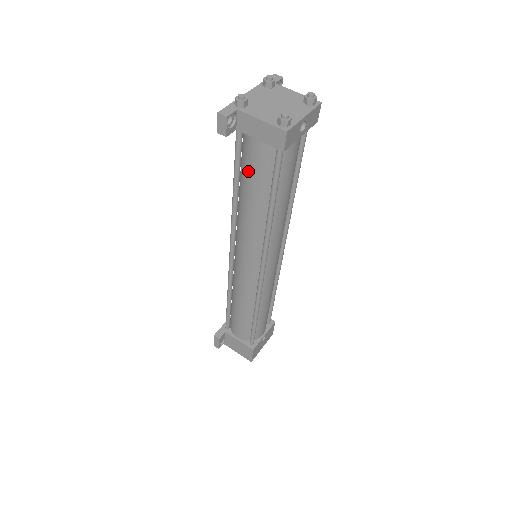
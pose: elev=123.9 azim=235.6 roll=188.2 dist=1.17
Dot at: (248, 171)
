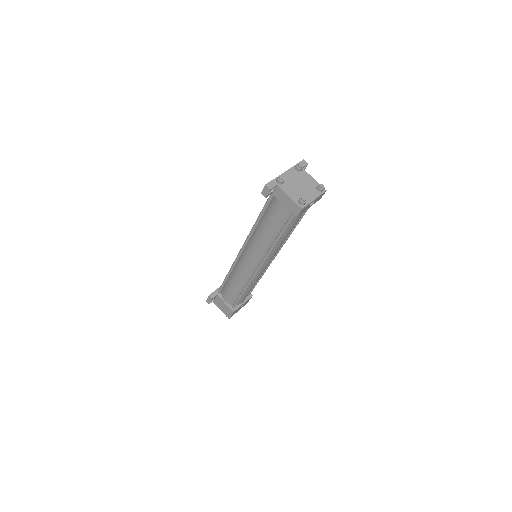
Dot at: (271, 215)
